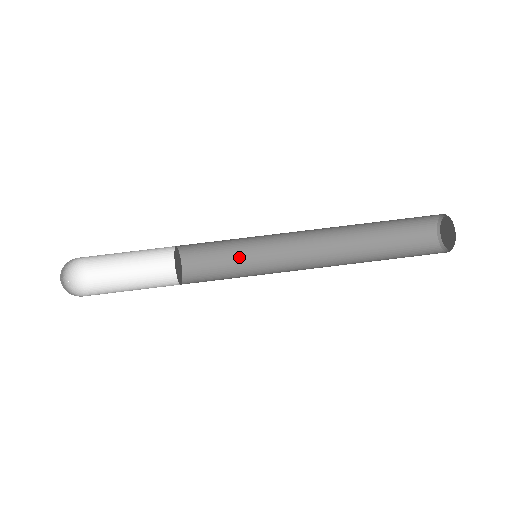
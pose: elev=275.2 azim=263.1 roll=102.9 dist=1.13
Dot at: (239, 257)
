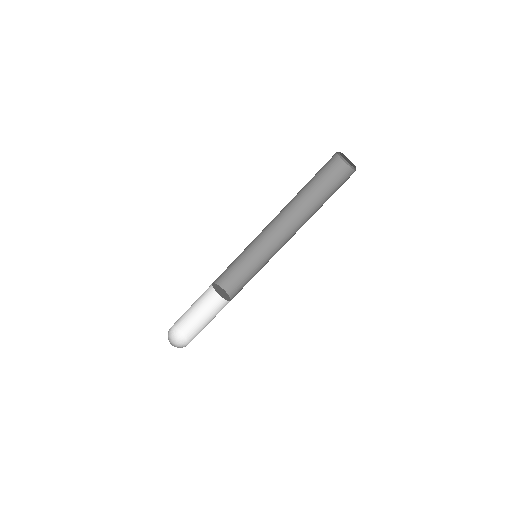
Dot at: (247, 260)
